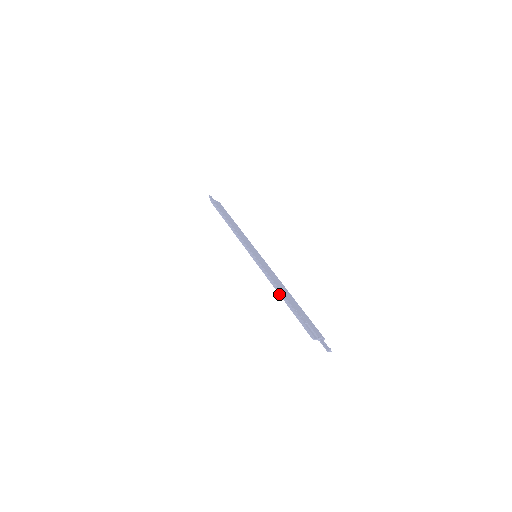
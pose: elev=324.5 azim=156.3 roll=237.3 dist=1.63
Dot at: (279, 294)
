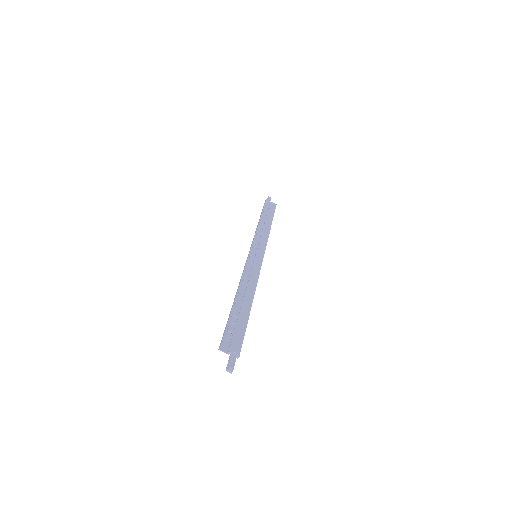
Dot at: (235, 295)
